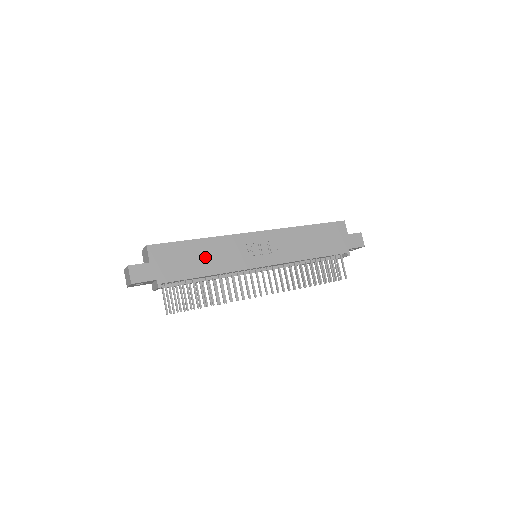
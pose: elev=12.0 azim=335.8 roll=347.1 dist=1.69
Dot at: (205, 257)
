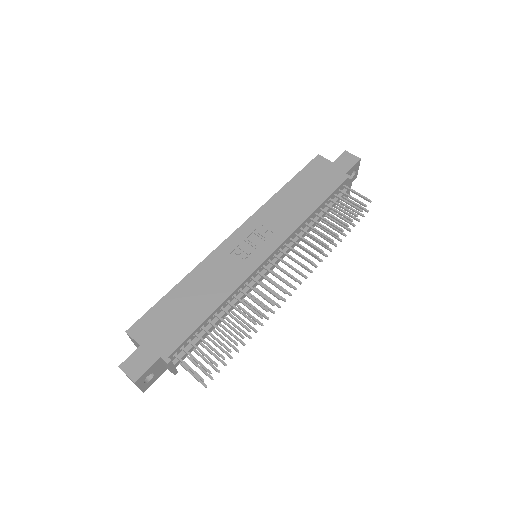
Dot at: (197, 295)
